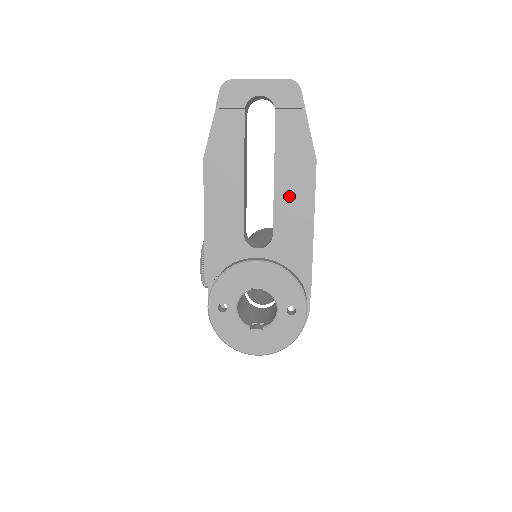
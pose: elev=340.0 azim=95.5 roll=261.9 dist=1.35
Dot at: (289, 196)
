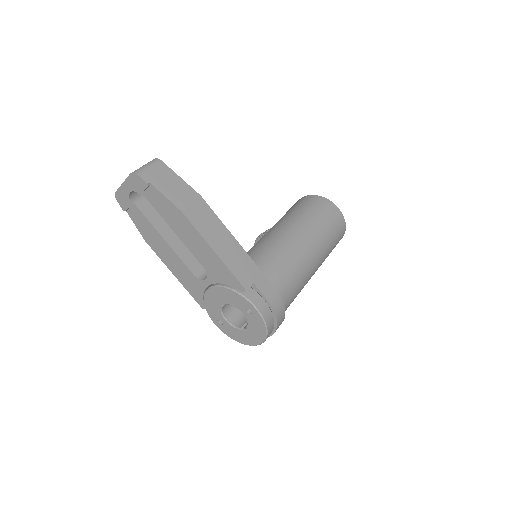
Dot at: (190, 241)
